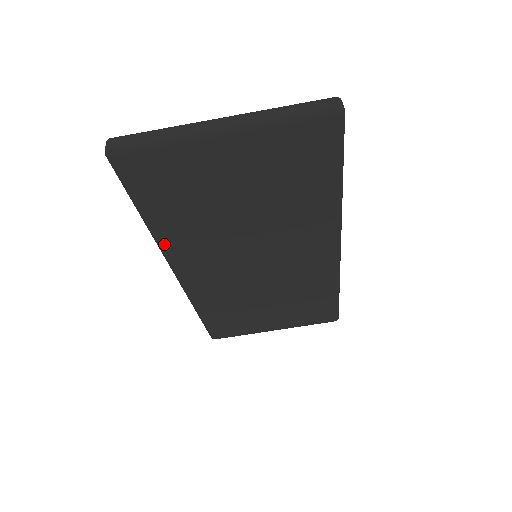
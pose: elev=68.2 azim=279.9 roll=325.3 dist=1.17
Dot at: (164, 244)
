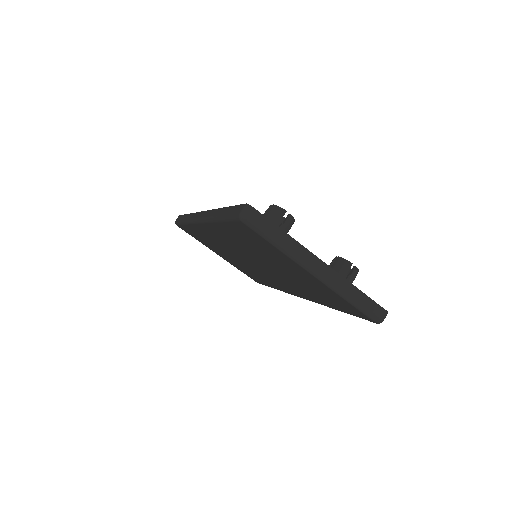
Dot at: (213, 225)
